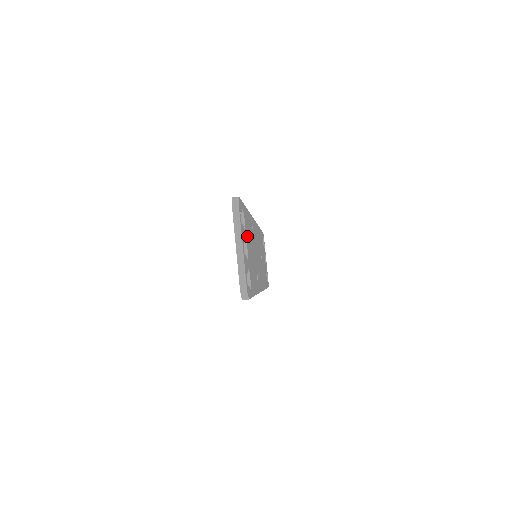
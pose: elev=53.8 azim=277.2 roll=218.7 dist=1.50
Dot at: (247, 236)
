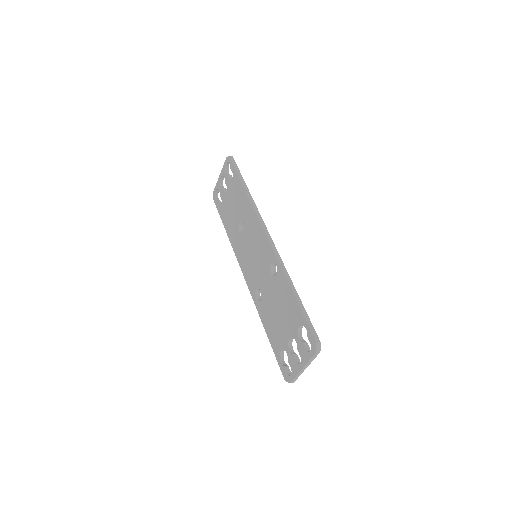
Dot at: occluded
